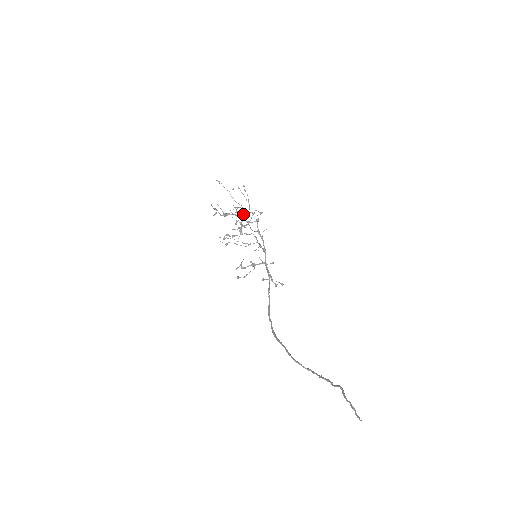
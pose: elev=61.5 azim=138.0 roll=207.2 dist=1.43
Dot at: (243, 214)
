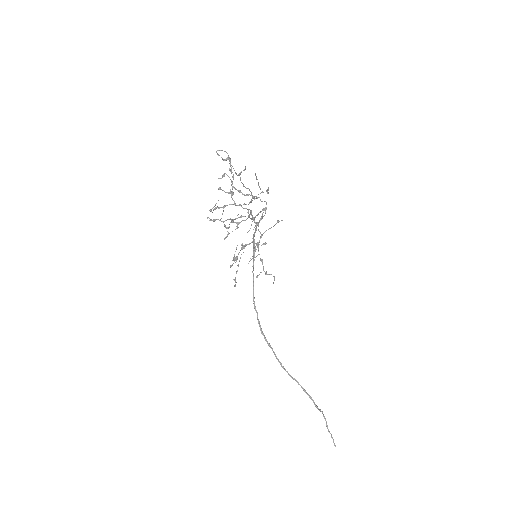
Dot at: occluded
